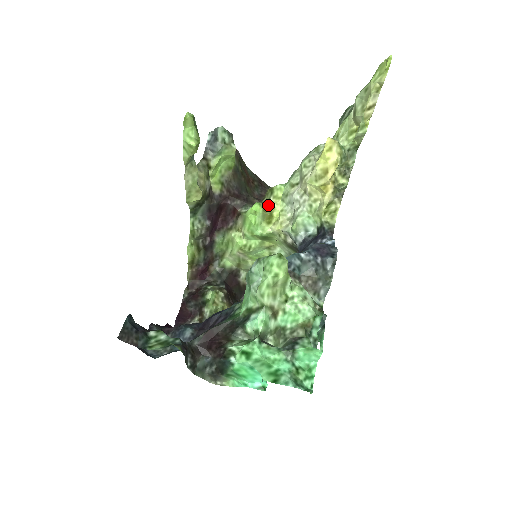
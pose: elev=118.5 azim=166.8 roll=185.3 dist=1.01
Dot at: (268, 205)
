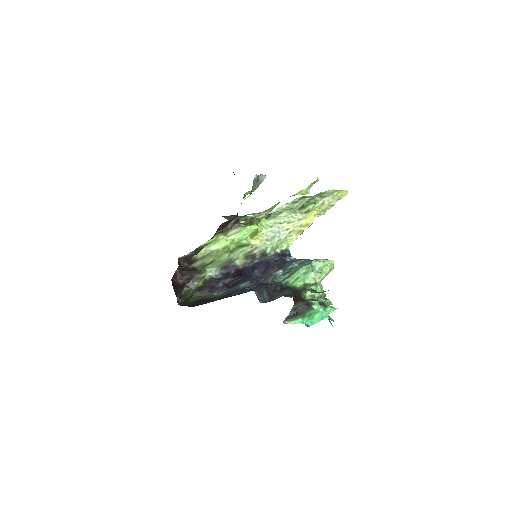
Dot at: (258, 228)
